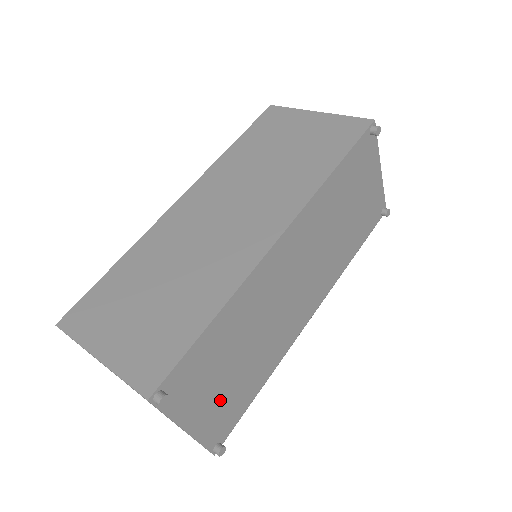
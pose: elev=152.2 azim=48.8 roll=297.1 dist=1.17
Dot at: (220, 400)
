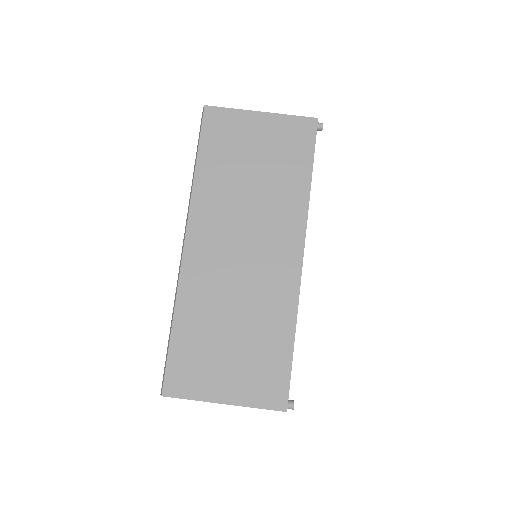
Dot at: occluded
